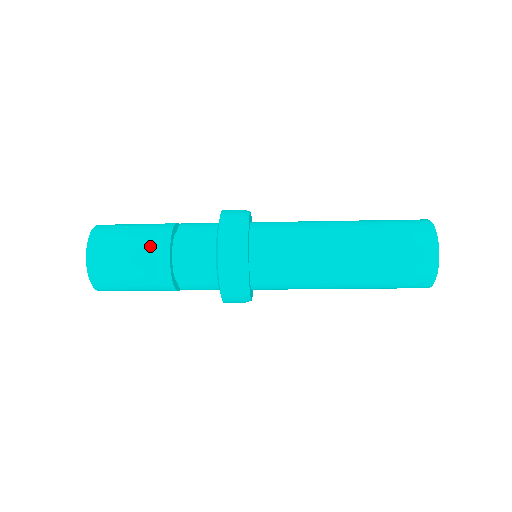
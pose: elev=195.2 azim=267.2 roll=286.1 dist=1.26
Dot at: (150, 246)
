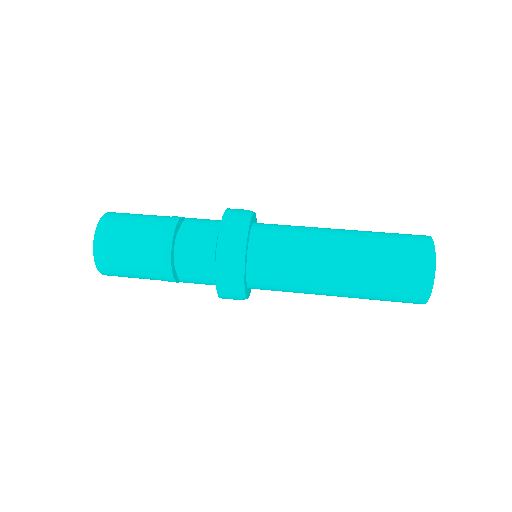
Dot at: (154, 272)
